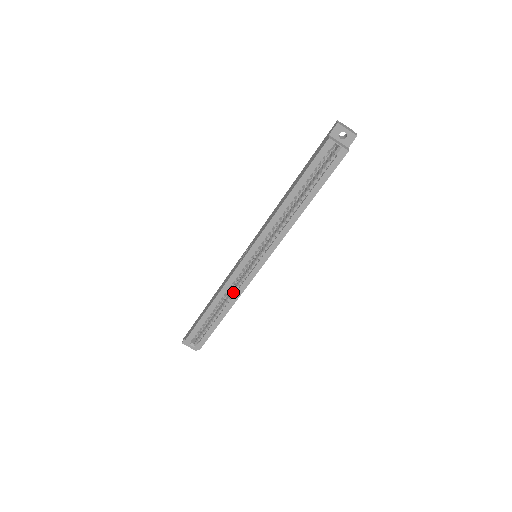
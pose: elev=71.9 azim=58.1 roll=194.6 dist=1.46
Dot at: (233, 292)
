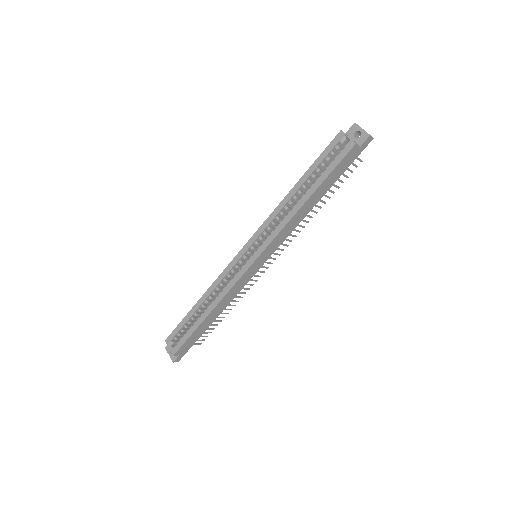
Dot at: (223, 289)
